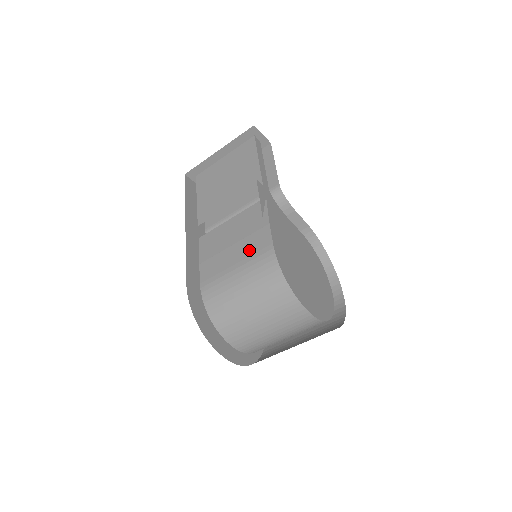
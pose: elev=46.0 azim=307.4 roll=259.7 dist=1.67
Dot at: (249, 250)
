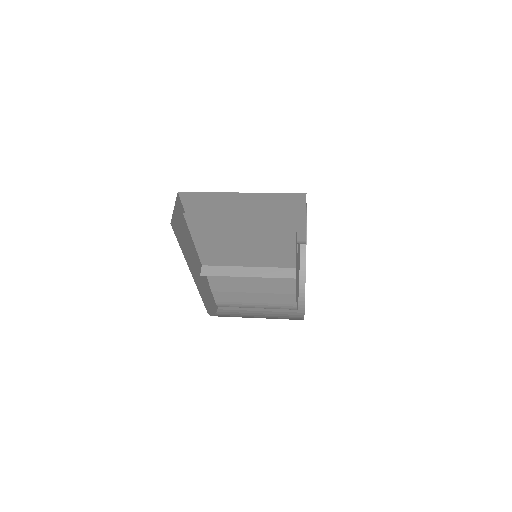
Dot at: (272, 301)
